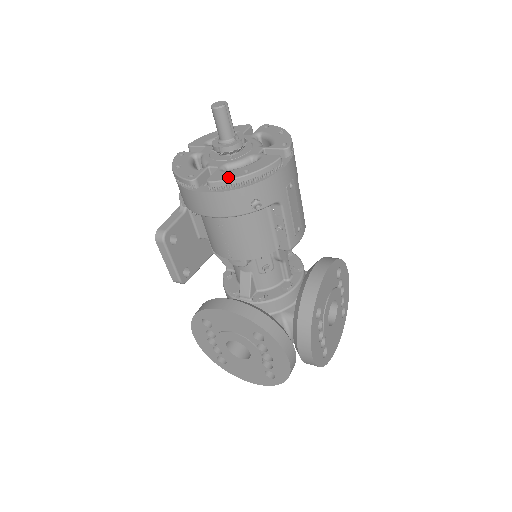
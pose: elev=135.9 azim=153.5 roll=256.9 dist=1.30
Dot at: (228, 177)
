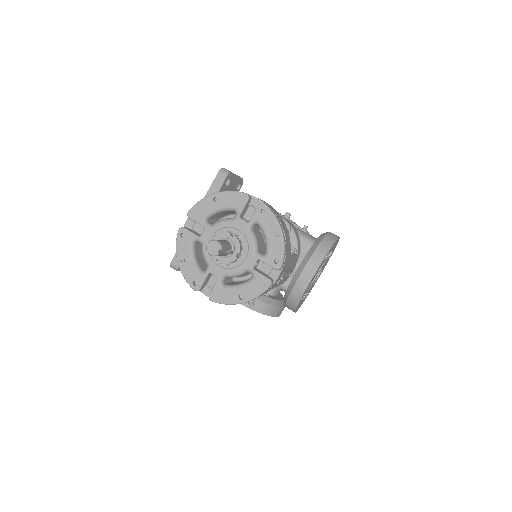
Dot at: (226, 301)
